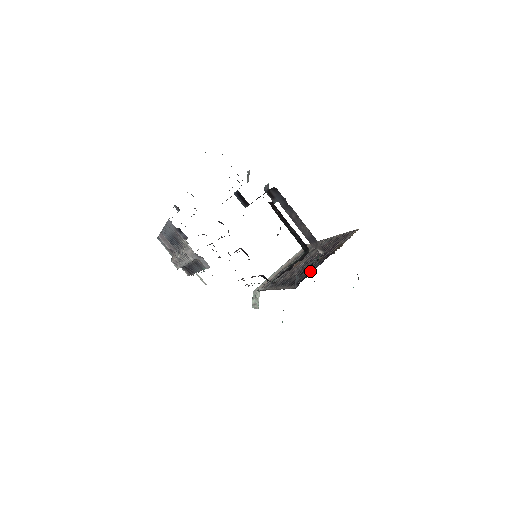
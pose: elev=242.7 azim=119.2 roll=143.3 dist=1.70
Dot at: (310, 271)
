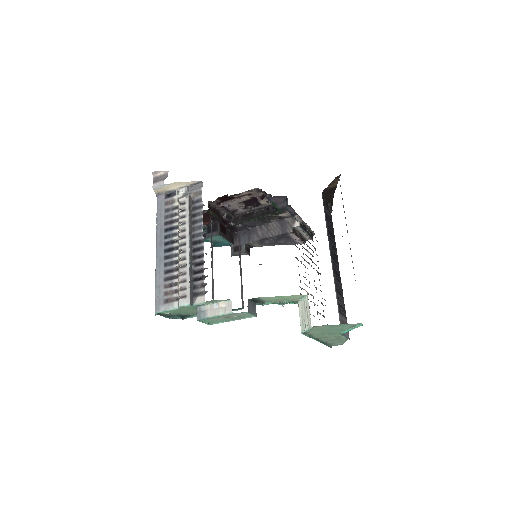
Dot at: occluded
